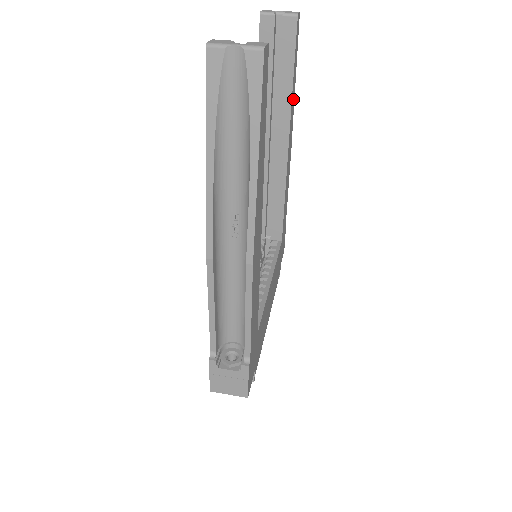
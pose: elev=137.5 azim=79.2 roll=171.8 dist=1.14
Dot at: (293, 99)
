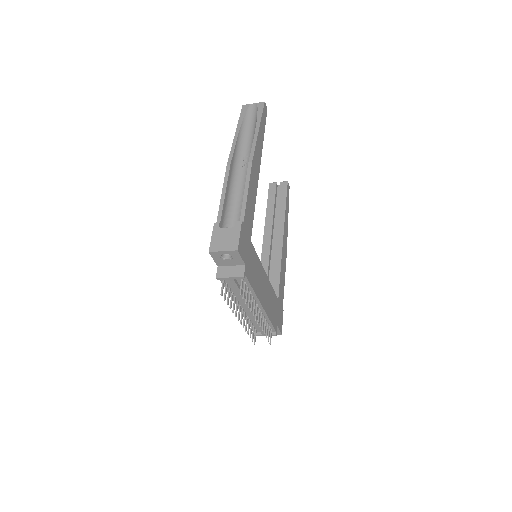
Dot at: (287, 221)
